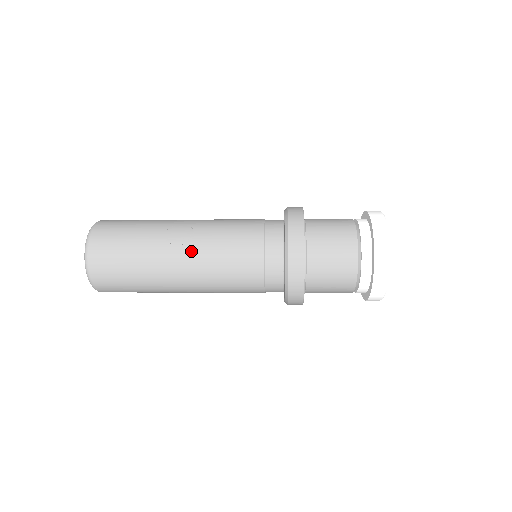
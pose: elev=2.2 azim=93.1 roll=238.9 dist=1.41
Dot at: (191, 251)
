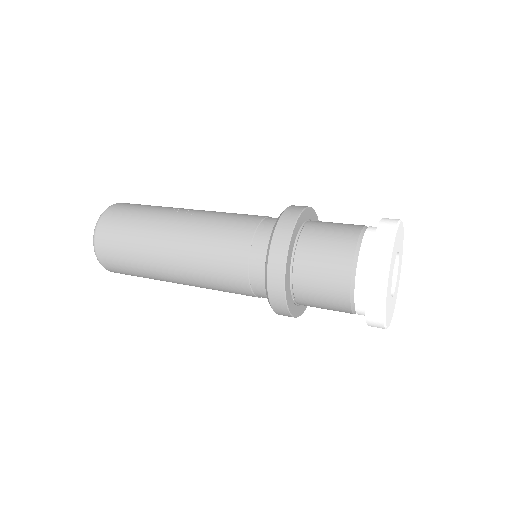
Dot at: (187, 223)
